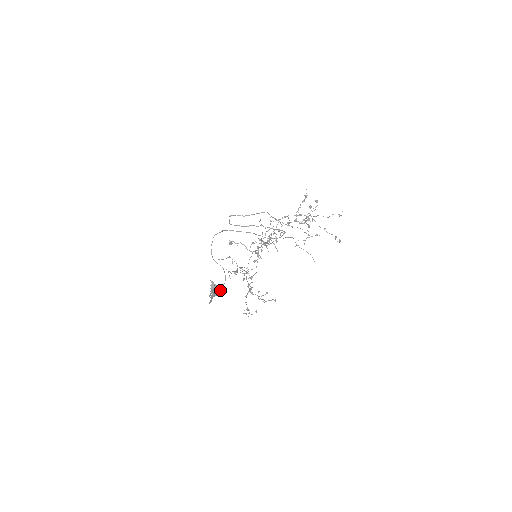
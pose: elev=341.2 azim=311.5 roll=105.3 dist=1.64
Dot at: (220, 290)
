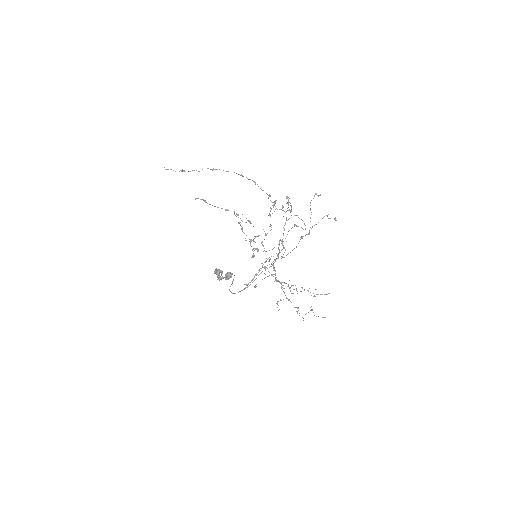
Dot at: (231, 277)
